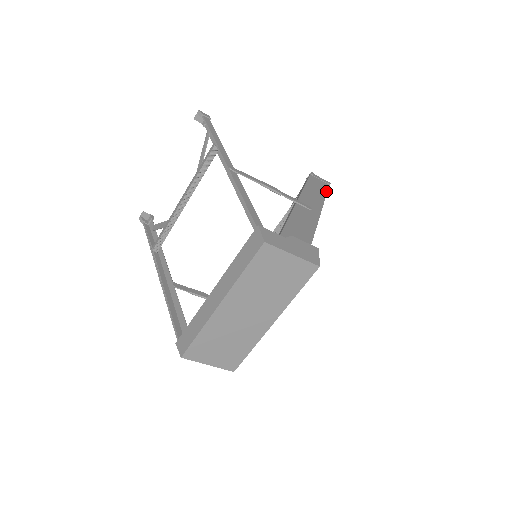
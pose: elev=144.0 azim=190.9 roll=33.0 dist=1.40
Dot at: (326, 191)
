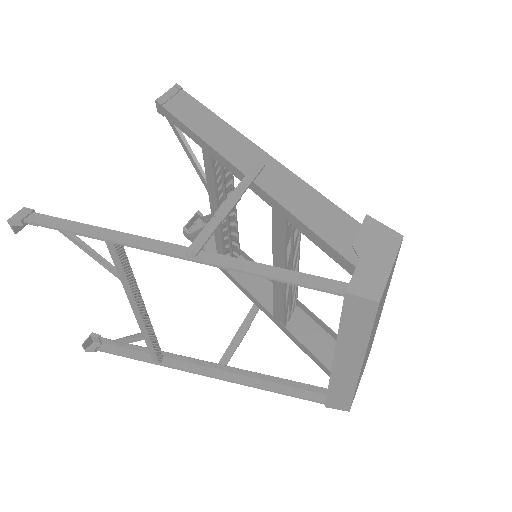
Dot at: (202, 106)
